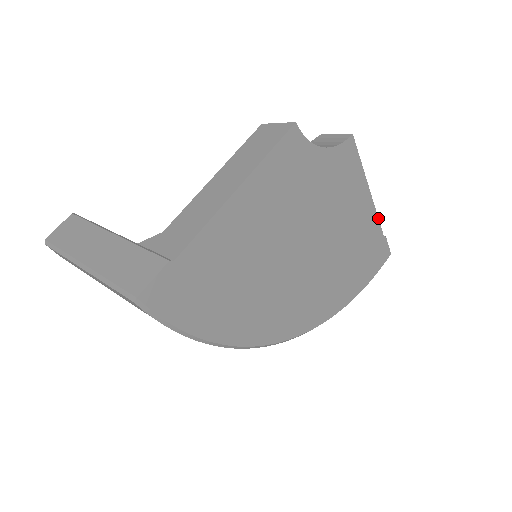
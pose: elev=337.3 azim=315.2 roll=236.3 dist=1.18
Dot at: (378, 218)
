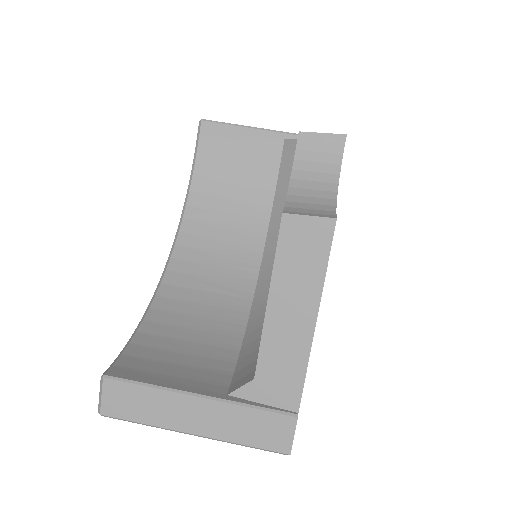
Dot at: occluded
